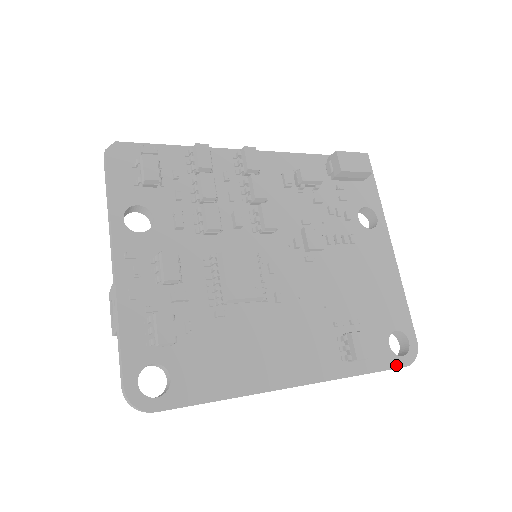
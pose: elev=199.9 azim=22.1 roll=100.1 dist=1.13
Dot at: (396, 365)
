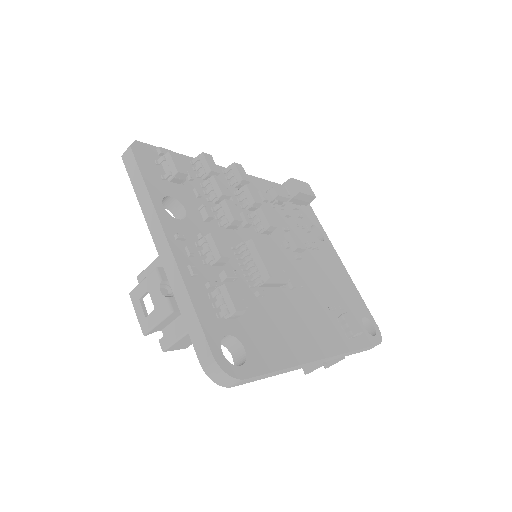
Dot at: (374, 343)
